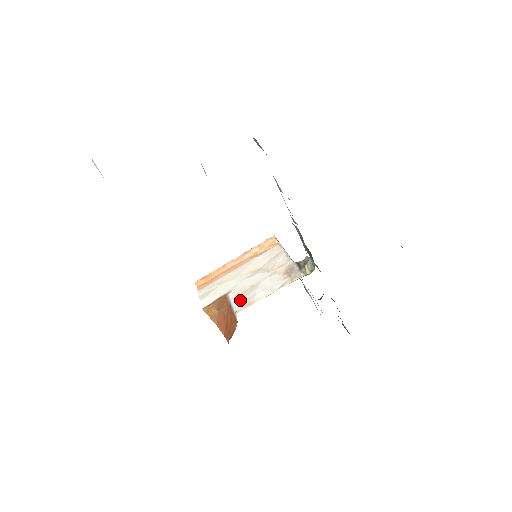
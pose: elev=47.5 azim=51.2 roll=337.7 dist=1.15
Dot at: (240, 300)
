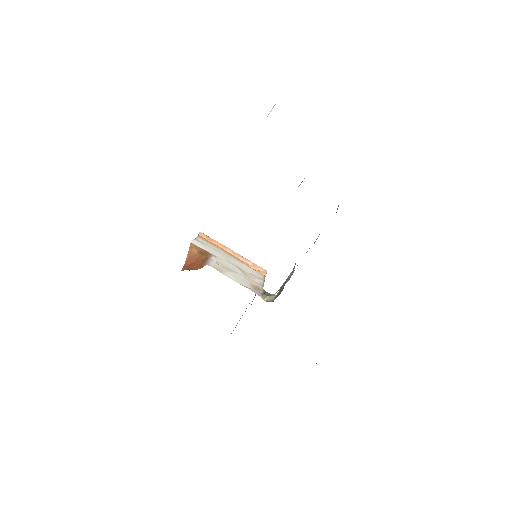
Dot at: (216, 264)
